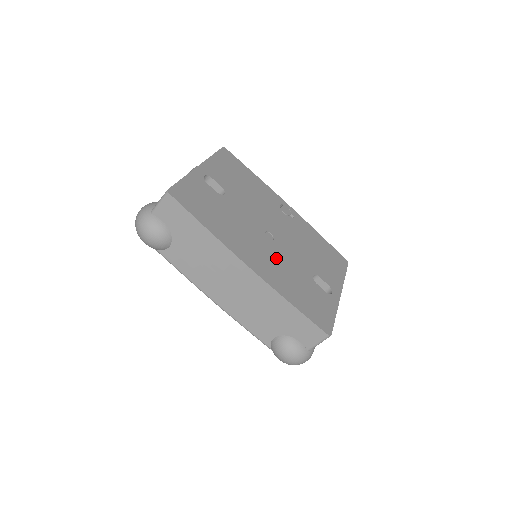
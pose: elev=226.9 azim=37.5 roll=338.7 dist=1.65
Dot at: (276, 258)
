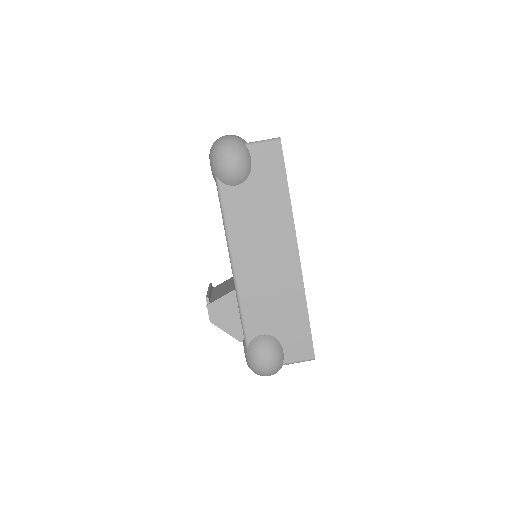
Dot at: occluded
